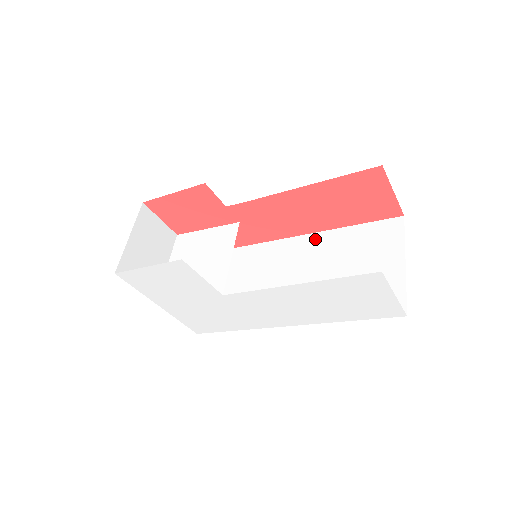
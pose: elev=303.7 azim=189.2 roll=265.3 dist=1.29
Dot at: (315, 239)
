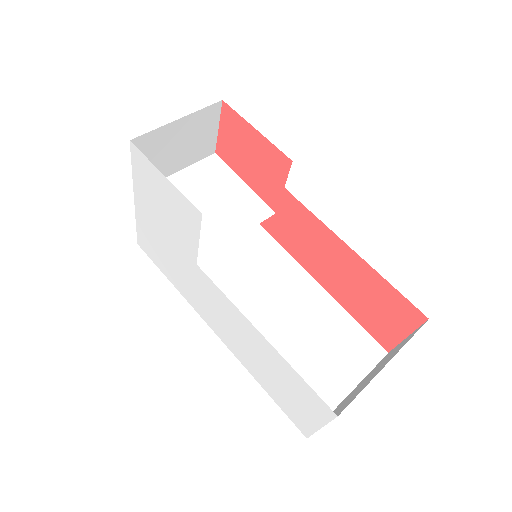
Dot at: (309, 284)
